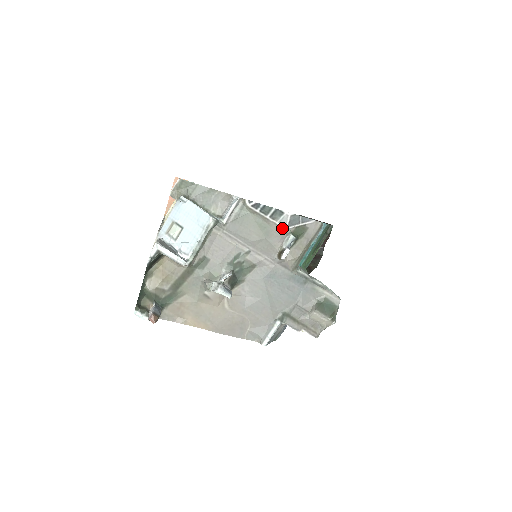
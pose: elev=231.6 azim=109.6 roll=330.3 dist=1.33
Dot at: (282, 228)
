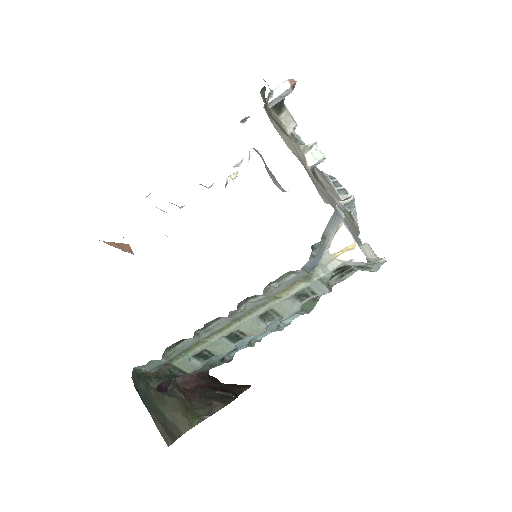
Dot at: occluded
